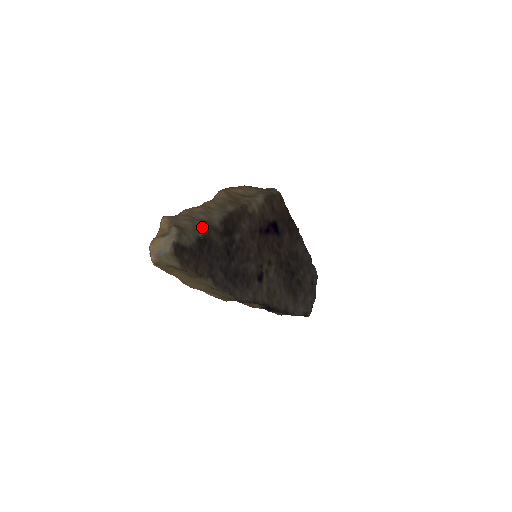
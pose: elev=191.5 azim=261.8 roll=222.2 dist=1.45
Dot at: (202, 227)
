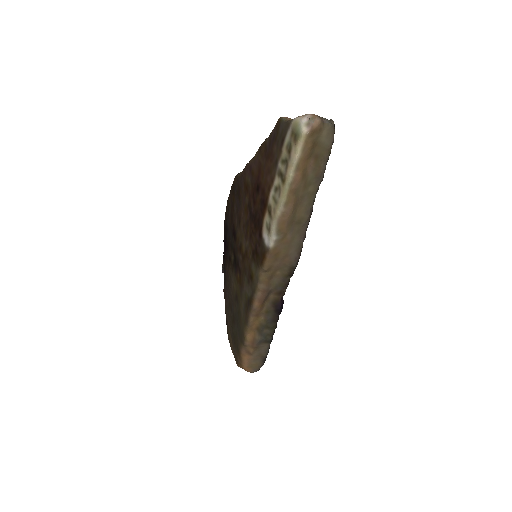
Dot at: occluded
